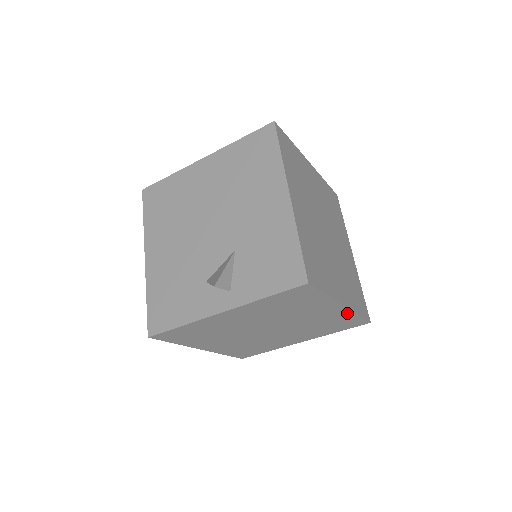
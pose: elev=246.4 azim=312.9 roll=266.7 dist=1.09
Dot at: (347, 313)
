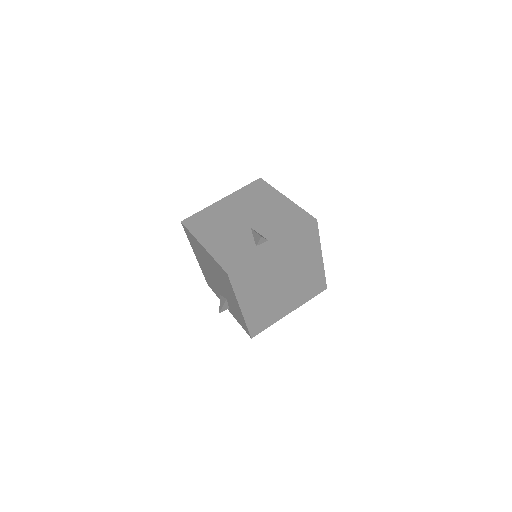
Dot at: occluded
